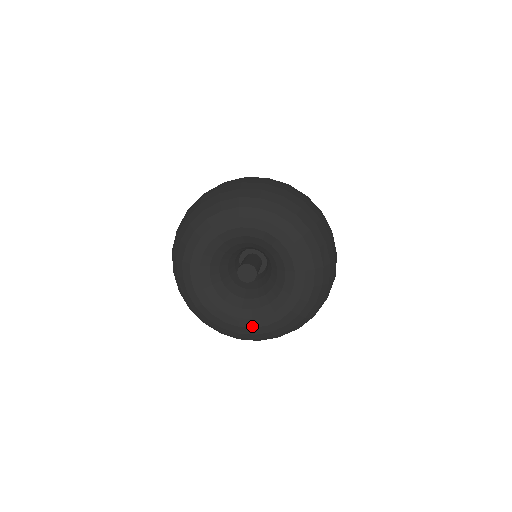
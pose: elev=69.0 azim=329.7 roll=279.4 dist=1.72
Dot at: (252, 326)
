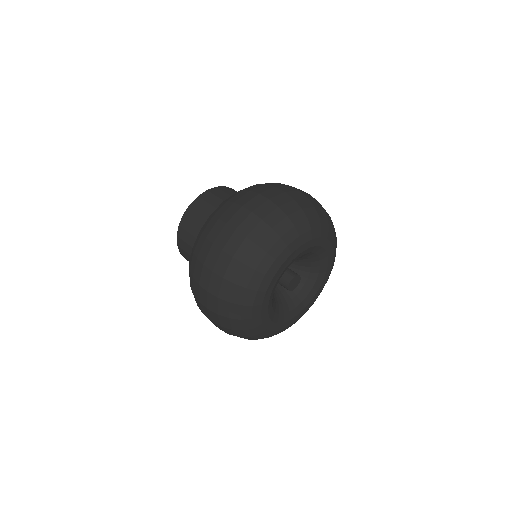
Dot at: (305, 311)
